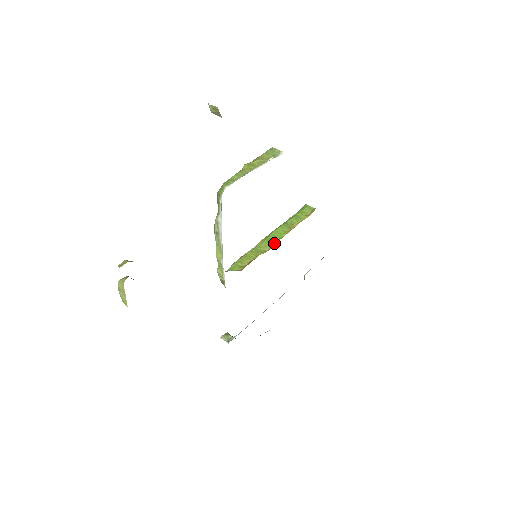
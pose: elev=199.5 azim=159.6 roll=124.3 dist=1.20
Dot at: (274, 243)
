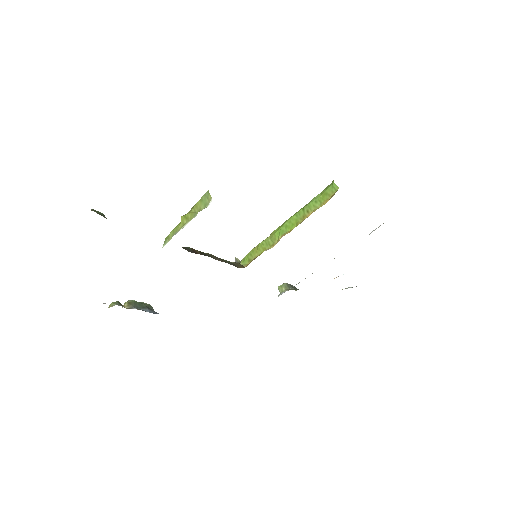
Dot at: (279, 239)
